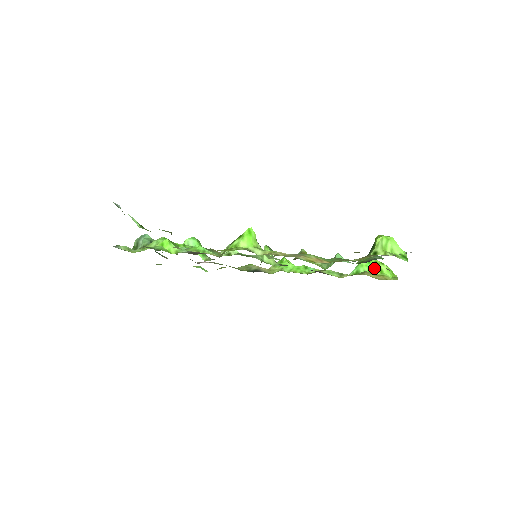
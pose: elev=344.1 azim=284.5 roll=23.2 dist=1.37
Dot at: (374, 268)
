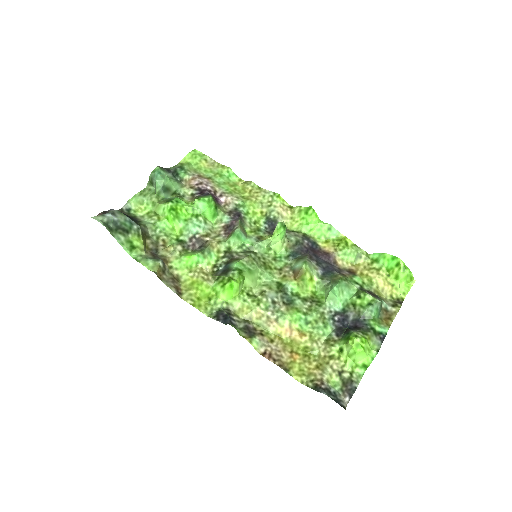
Dot at: (393, 269)
